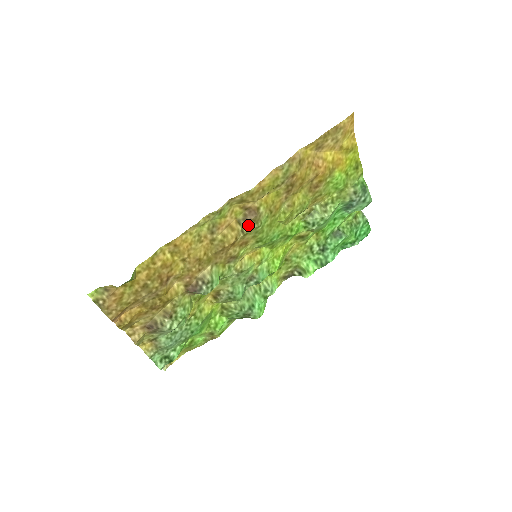
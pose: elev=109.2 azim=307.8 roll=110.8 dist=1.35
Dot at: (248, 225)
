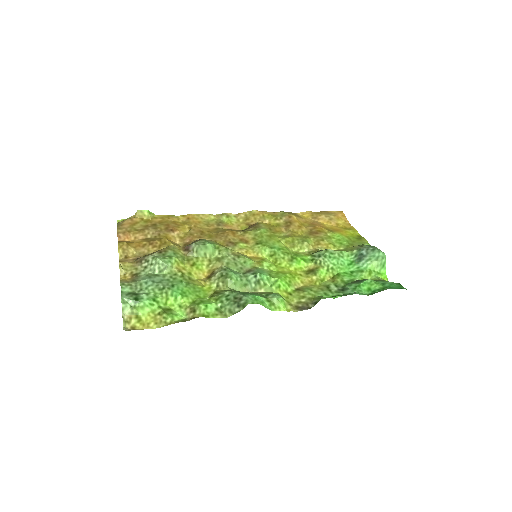
Dot at: (249, 230)
